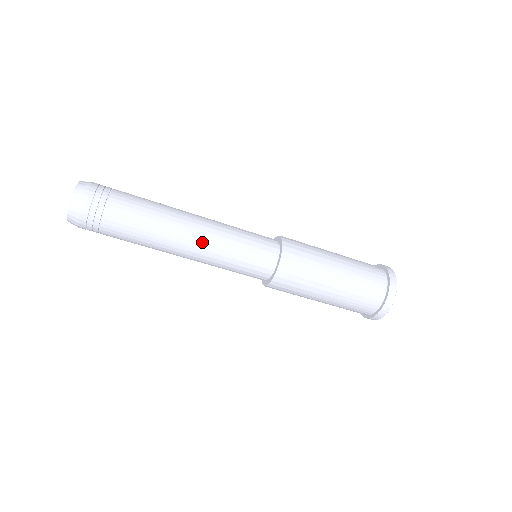
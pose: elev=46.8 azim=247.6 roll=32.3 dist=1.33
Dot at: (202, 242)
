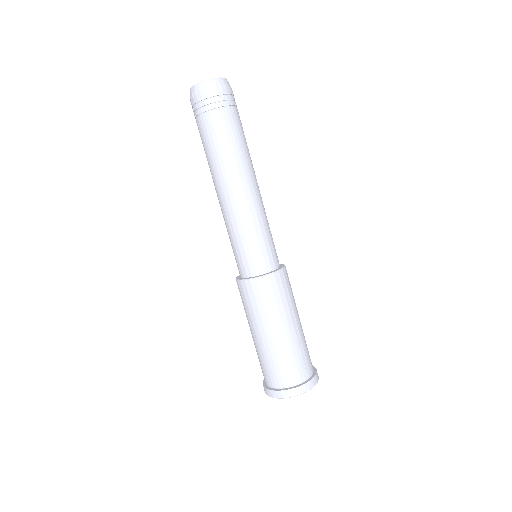
Dot at: (259, 196)
